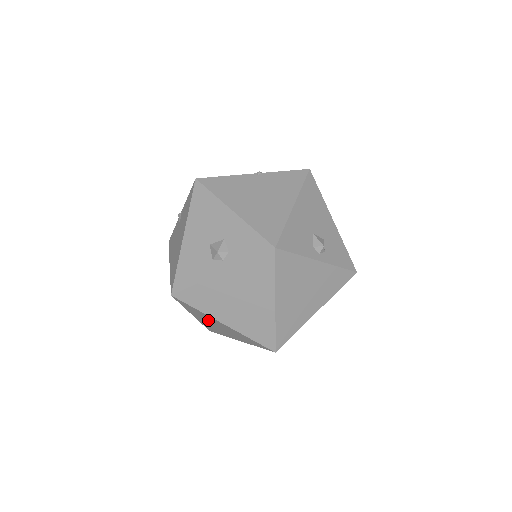
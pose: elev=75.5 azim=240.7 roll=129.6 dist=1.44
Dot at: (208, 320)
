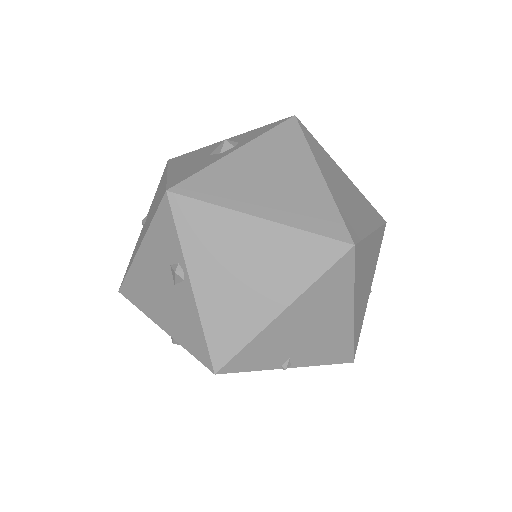
Dot at: (225, 255)
